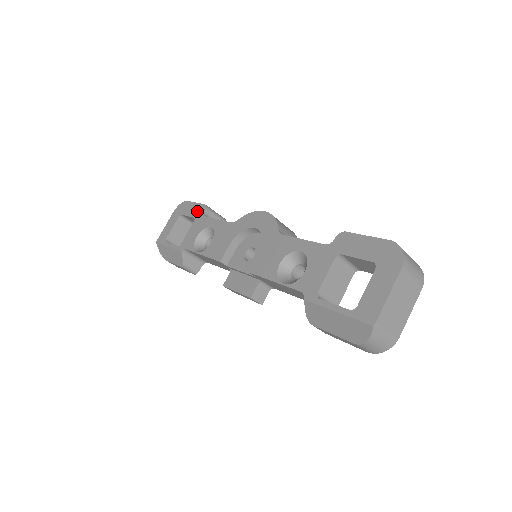
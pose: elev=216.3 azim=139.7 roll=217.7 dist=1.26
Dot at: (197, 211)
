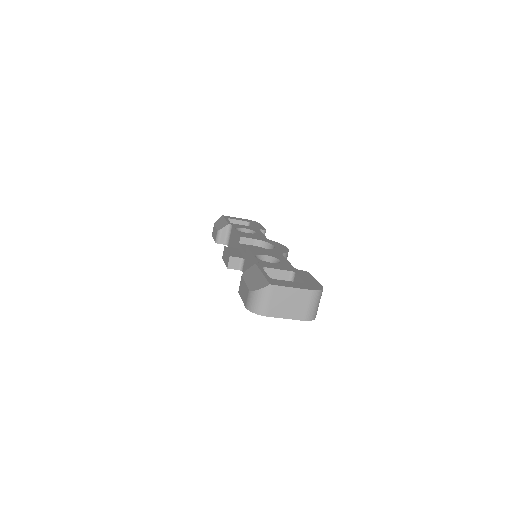
Dot at: (259, 227)
